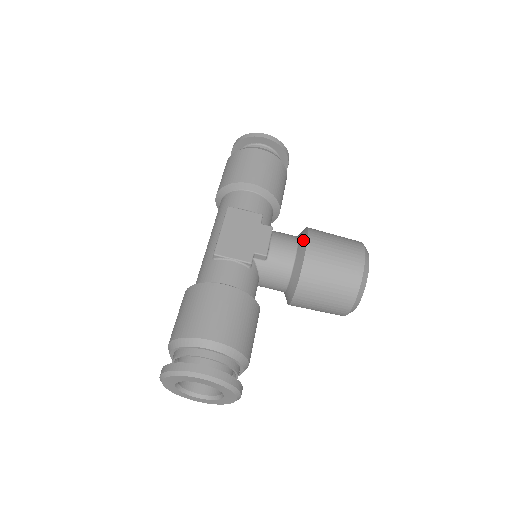
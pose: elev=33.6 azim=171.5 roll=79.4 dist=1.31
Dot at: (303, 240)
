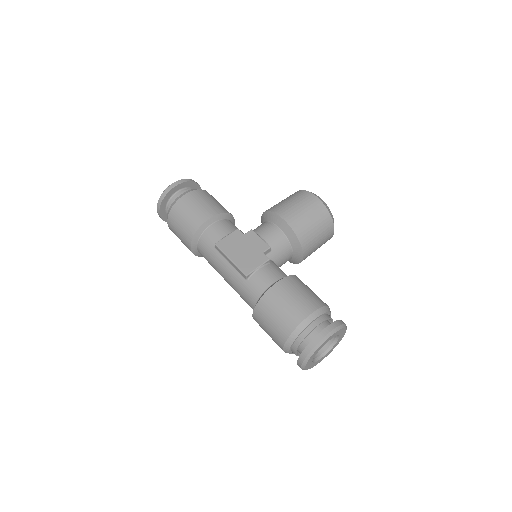
Dot at: (277, 219)
